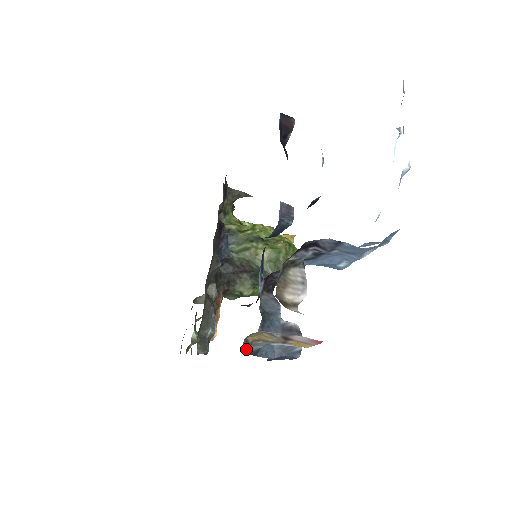
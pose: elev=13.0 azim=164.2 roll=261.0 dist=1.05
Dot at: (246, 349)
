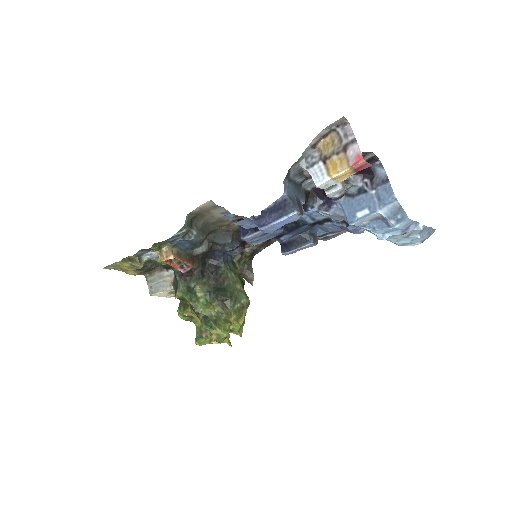
Dot at: (308, 148)
